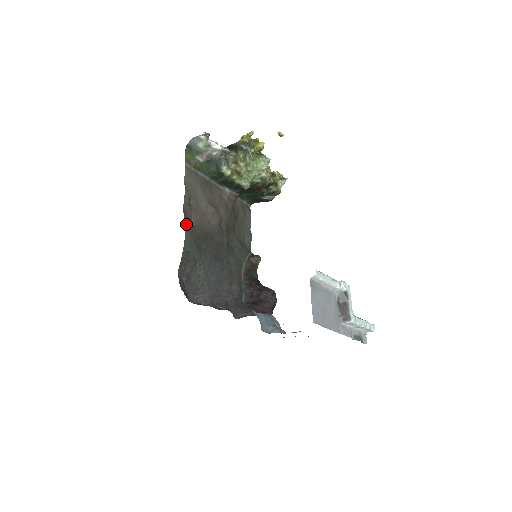
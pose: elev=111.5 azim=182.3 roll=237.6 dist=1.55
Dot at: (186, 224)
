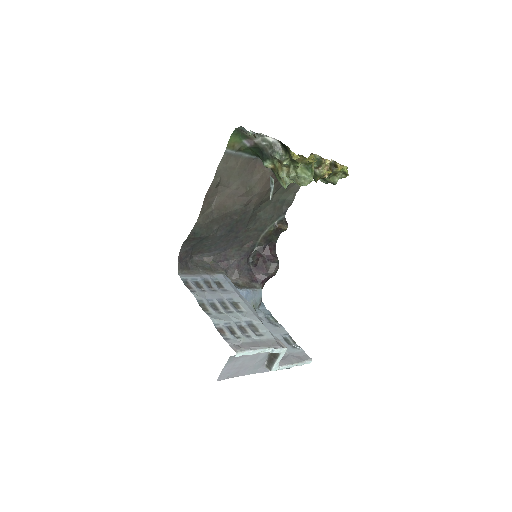
Dot at: (202, 210)
